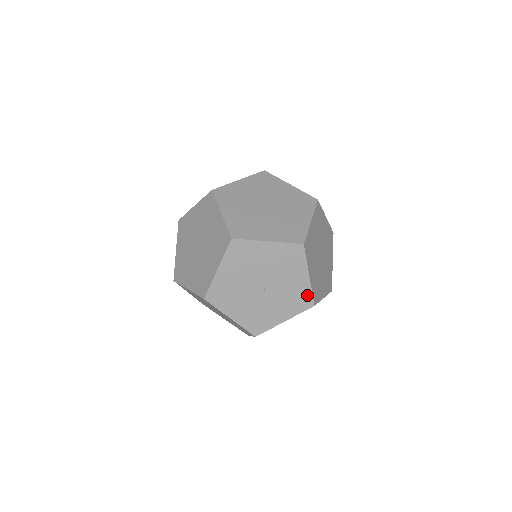
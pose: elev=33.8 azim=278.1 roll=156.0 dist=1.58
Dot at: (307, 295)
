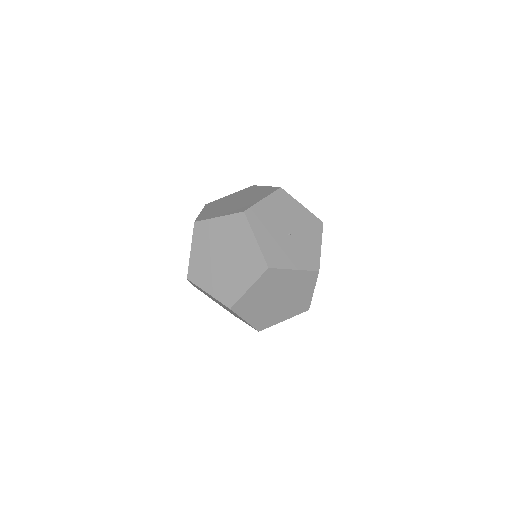
Dot at: (316, 259)
